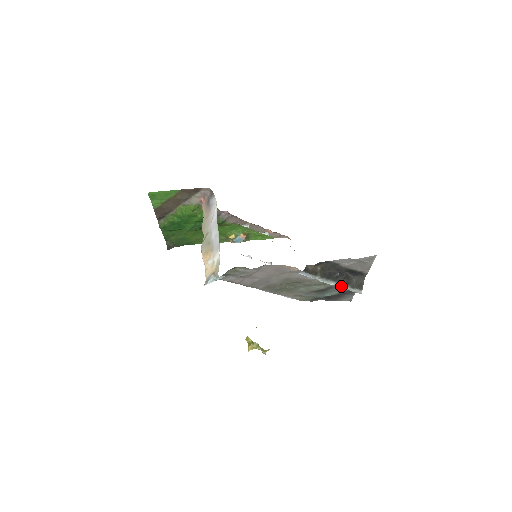
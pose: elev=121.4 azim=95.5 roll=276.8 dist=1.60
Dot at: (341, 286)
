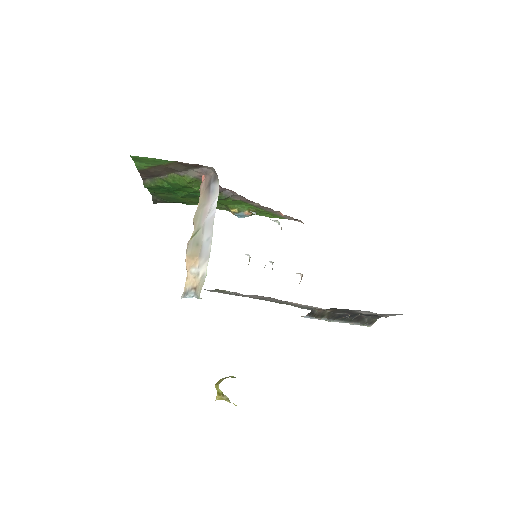
Dot at: (349, 323)
